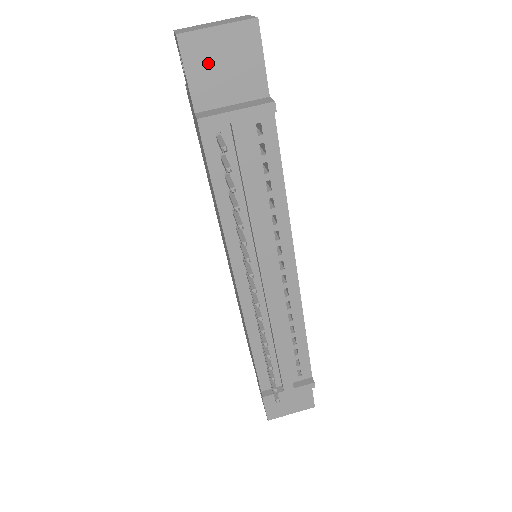
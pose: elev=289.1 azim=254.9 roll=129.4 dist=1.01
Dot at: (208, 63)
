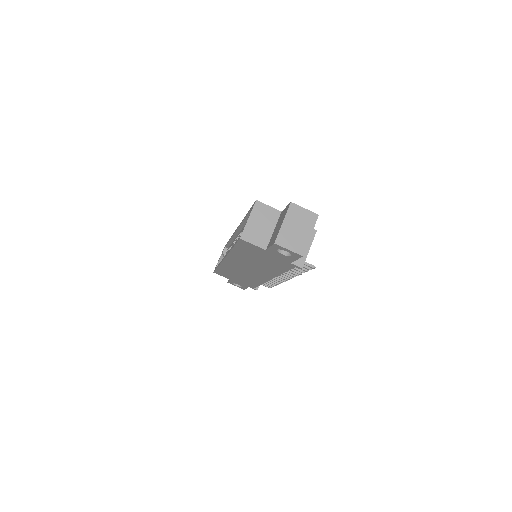
Dot at: occluded
